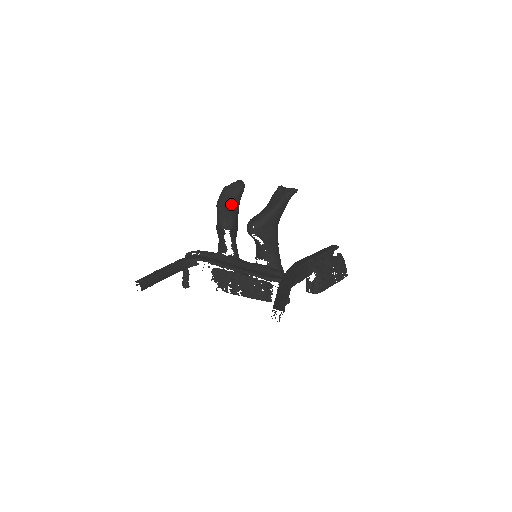
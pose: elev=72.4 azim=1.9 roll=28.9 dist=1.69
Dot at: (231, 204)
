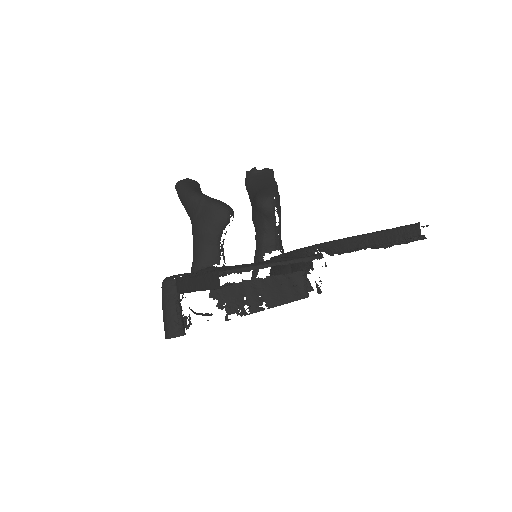
Dot at: occluded
